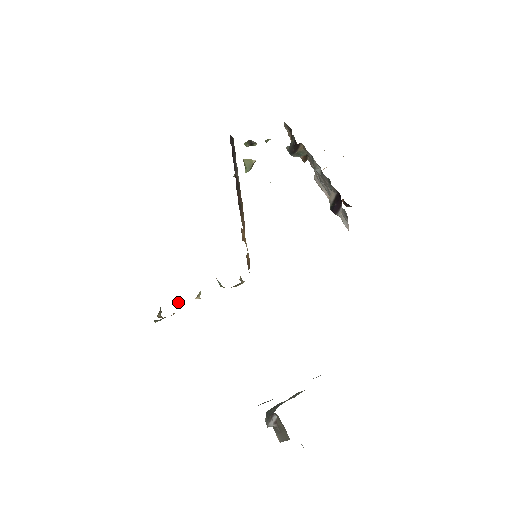
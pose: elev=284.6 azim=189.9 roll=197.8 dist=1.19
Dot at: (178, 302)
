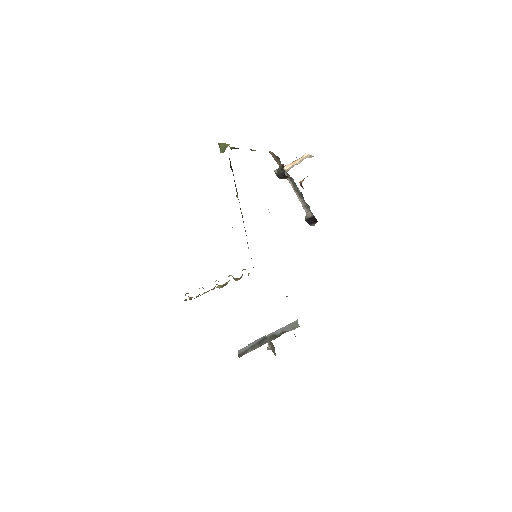
Dot at: occluded
